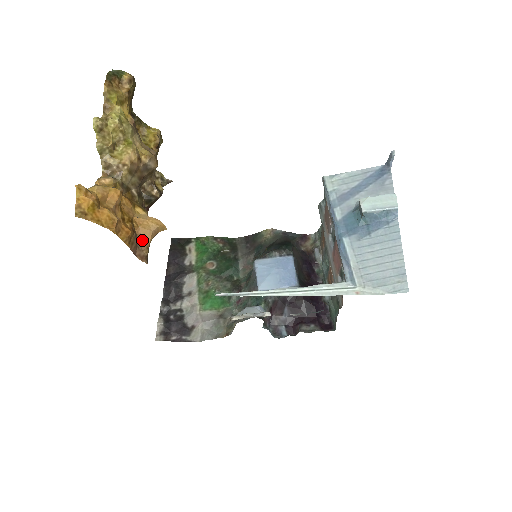
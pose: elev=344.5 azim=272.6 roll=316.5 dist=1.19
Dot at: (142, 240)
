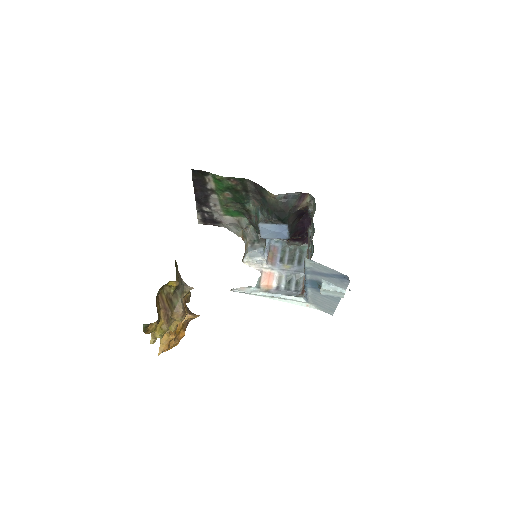
Dot at: occluded
